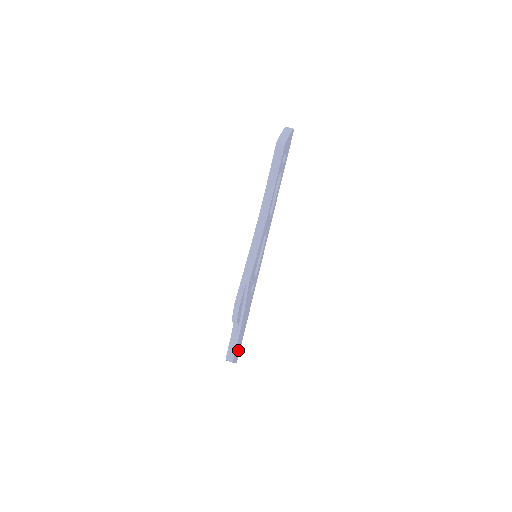
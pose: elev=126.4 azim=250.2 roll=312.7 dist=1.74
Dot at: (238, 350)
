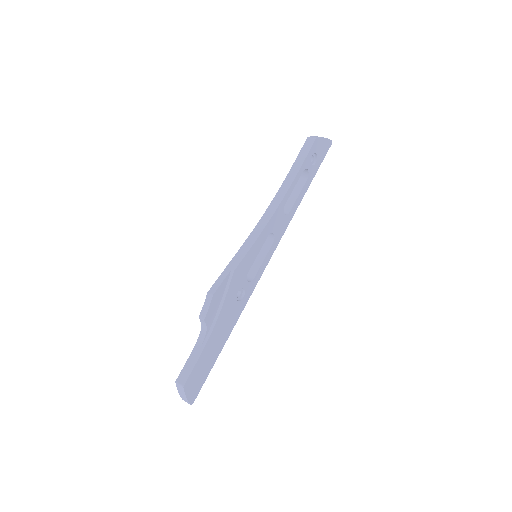
Dot at: (198, 381)
